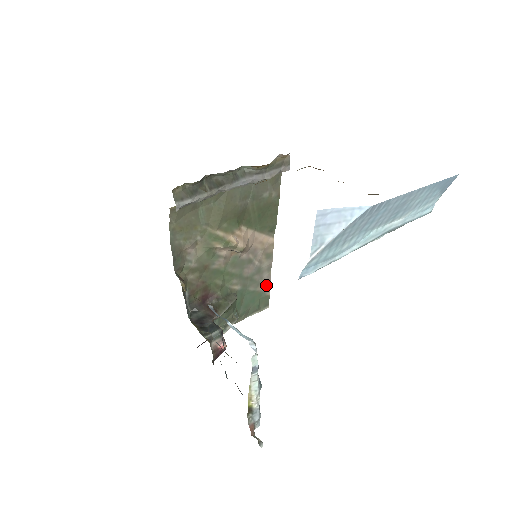
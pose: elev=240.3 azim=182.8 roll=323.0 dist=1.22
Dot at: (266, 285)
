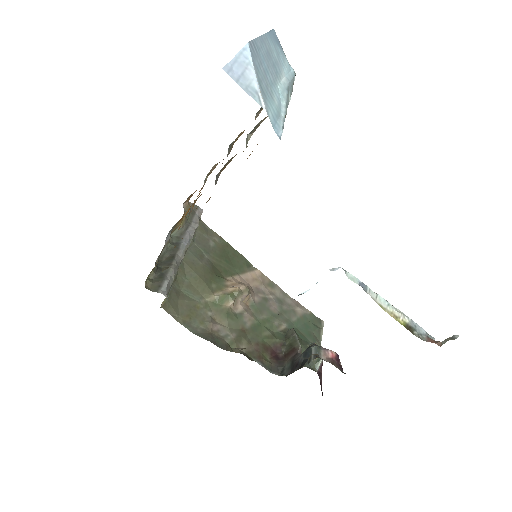
Dot at: (299, 307)
